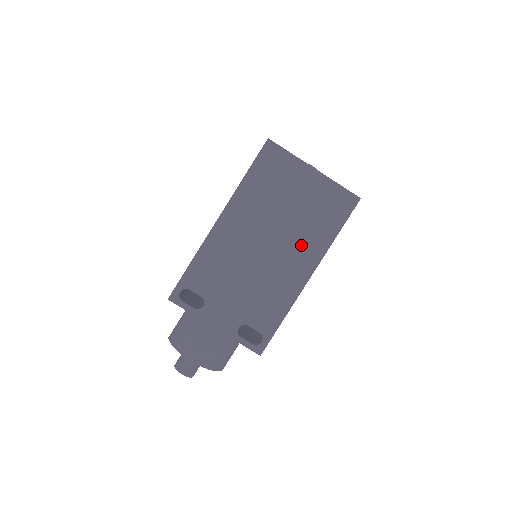
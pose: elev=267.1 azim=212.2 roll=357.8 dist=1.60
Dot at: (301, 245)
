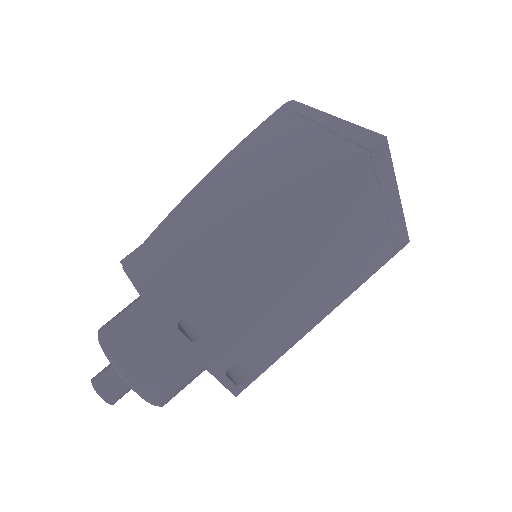
Dot at: (339, 280)
